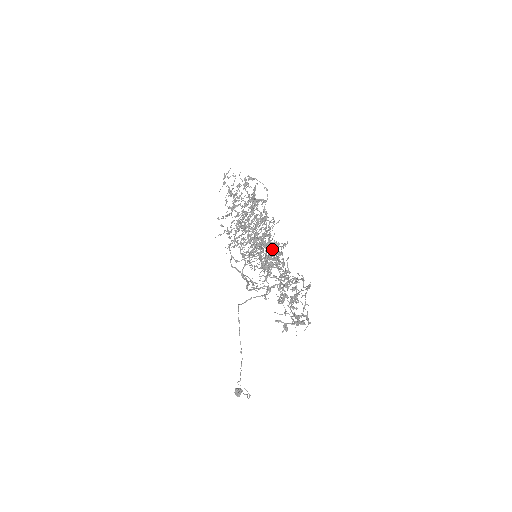
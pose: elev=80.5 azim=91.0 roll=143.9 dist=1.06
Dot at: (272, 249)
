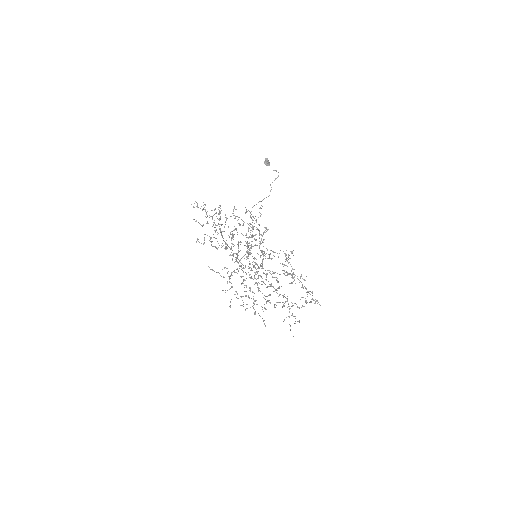
Dot at: (283, 305)
